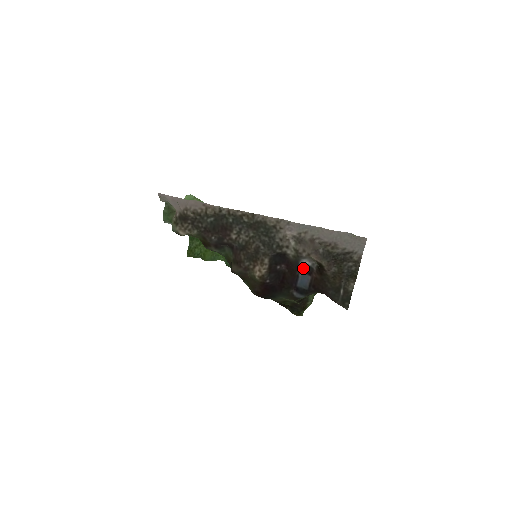
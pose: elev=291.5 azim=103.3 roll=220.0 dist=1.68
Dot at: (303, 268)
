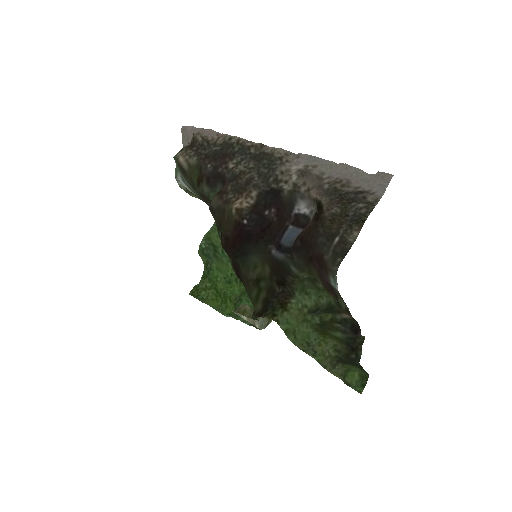
Dot at: (297, 219)
